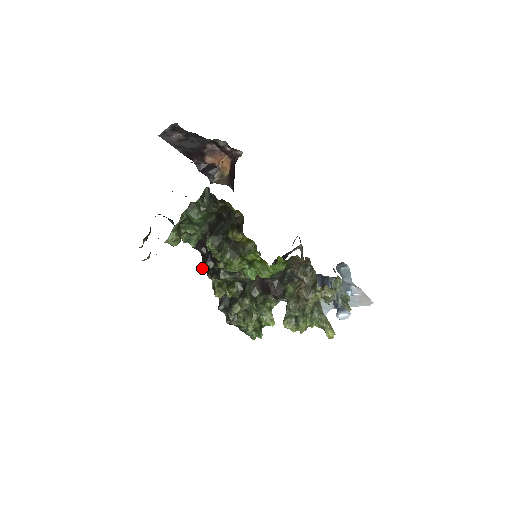
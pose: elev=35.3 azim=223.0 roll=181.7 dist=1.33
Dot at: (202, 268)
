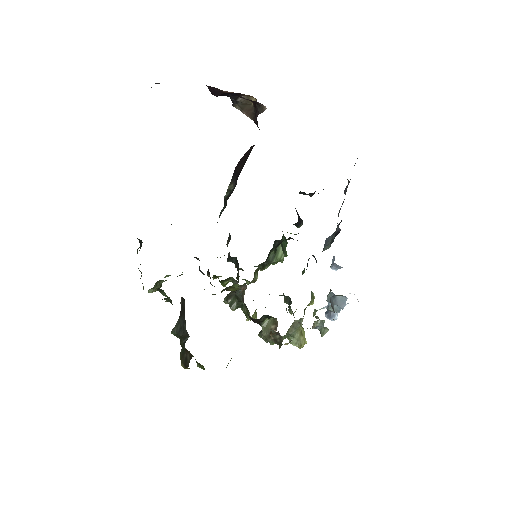
Dot at: occluded
